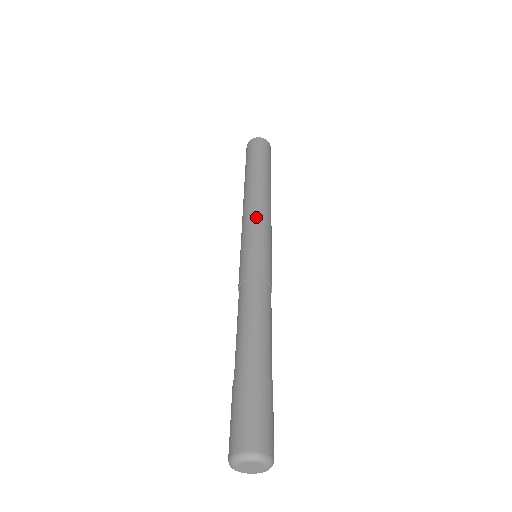
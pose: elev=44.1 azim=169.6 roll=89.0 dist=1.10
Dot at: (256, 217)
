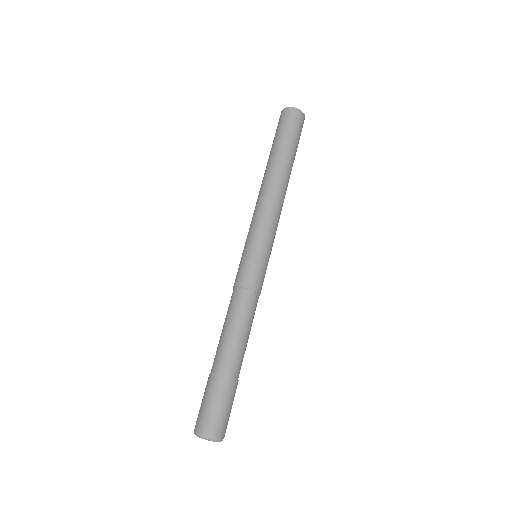
Dot at: (275, 224)
